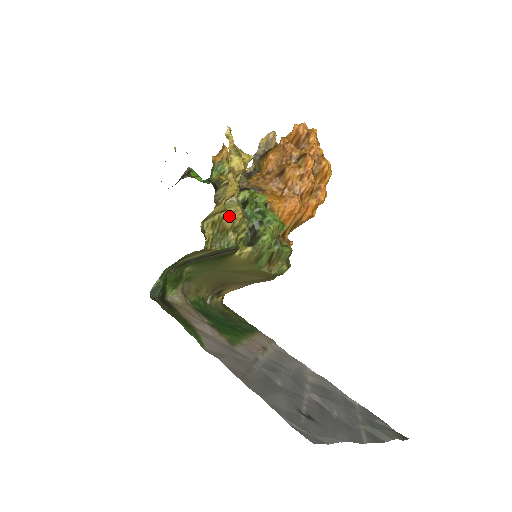
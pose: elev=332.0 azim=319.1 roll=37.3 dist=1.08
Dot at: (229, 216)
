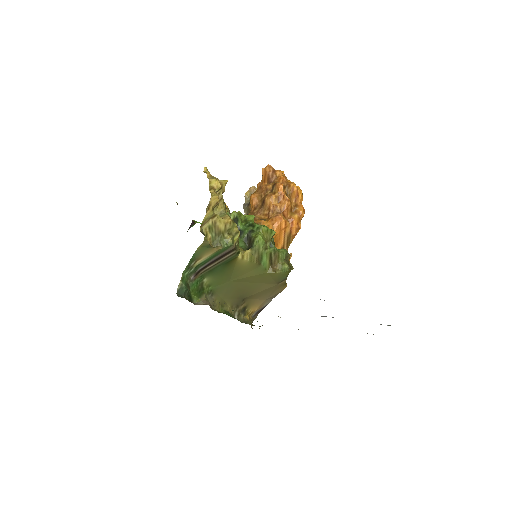
Dot at: (220, 221)
